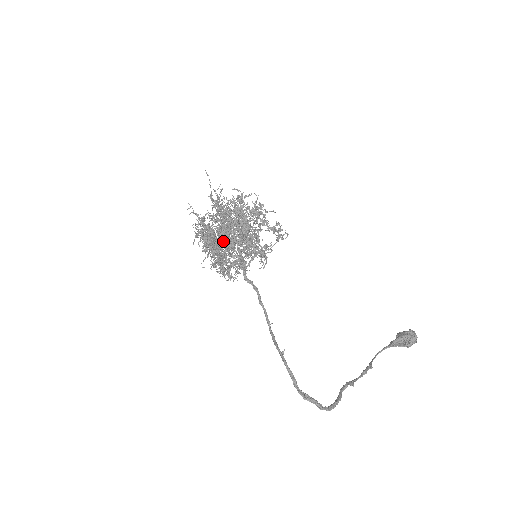
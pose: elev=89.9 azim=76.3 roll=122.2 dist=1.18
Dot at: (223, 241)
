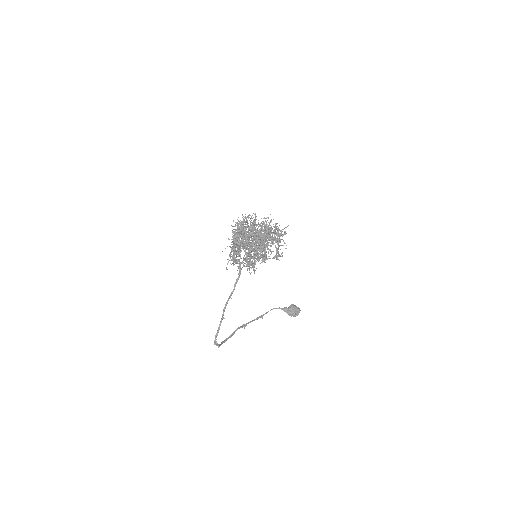
Dot at: occluded
